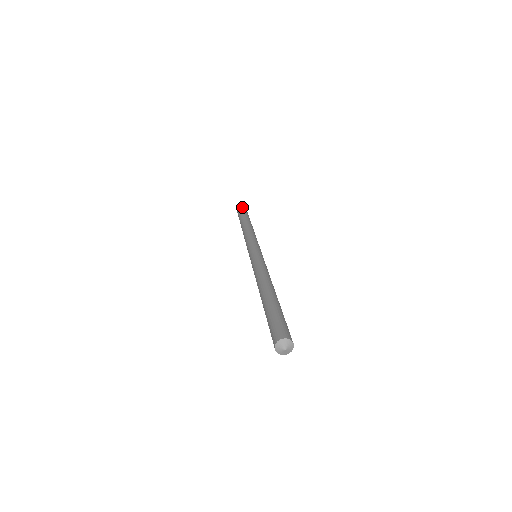
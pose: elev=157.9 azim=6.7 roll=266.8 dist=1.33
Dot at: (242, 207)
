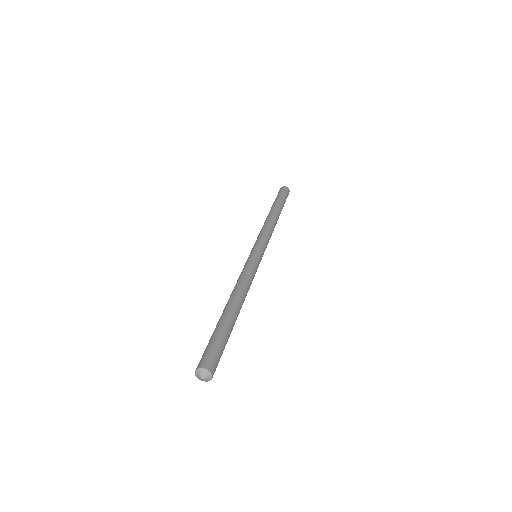
Dot at: (281, 189)
